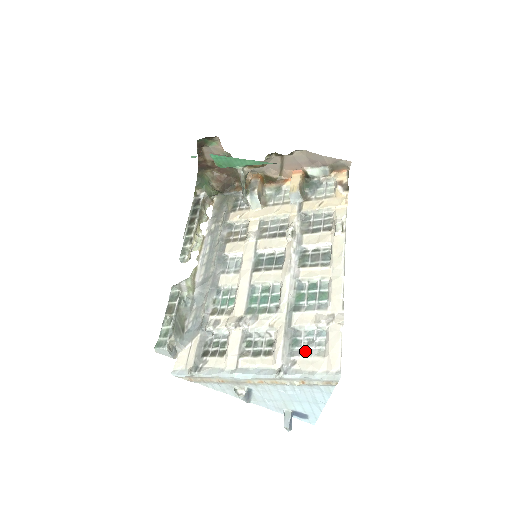
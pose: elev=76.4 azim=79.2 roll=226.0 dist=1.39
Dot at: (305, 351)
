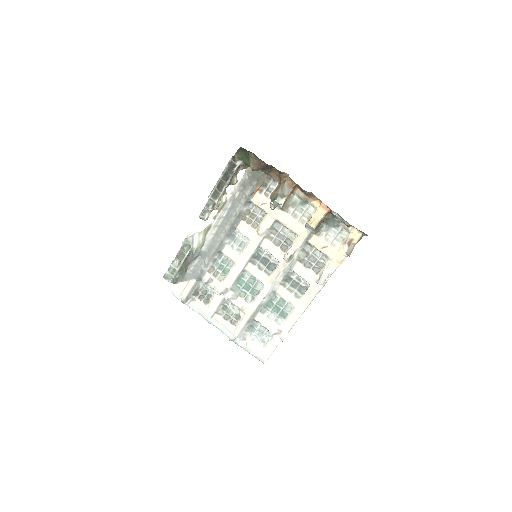
Dot at: (254, 337)
